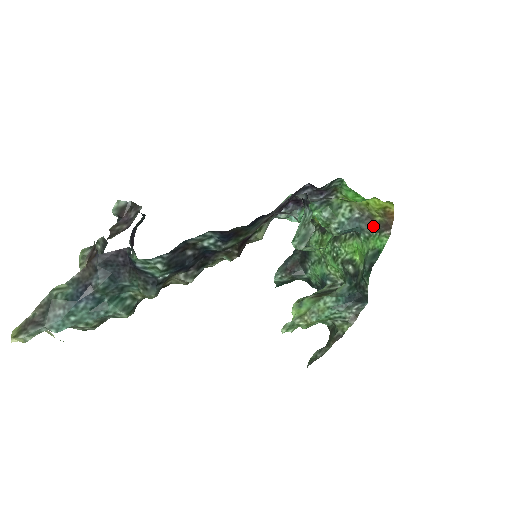
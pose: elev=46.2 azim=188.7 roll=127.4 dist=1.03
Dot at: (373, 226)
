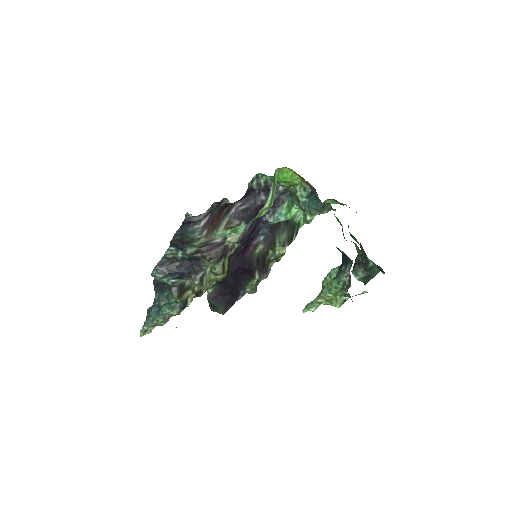
Dot at: (315, 191)
